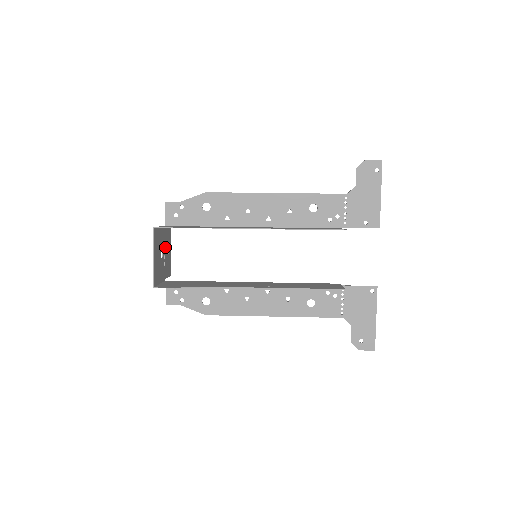
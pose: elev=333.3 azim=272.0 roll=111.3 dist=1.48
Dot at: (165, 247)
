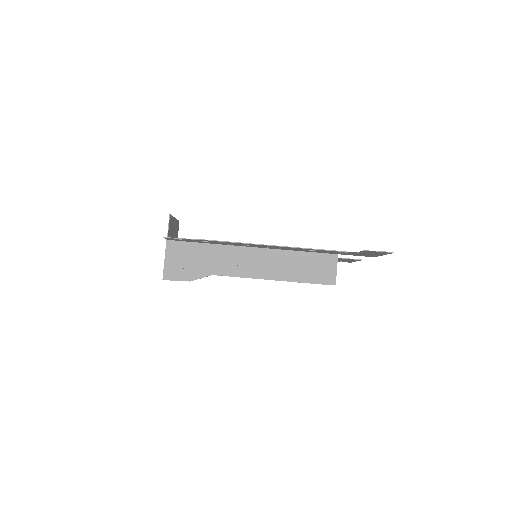
Dot at: occluded
